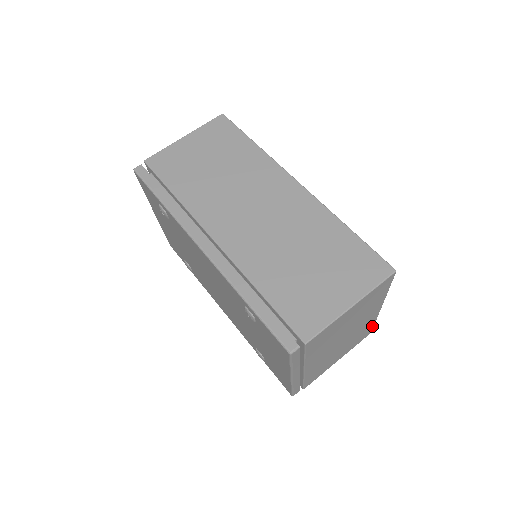
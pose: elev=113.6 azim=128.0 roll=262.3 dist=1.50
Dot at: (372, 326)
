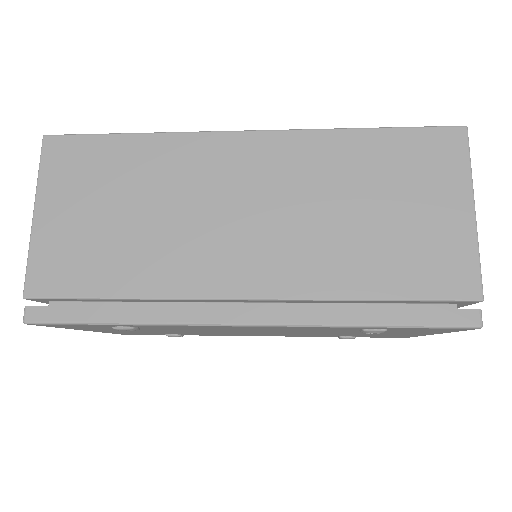
Dot at: occluded
